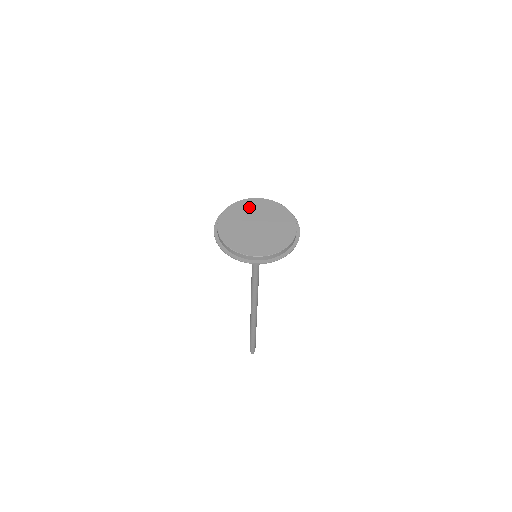
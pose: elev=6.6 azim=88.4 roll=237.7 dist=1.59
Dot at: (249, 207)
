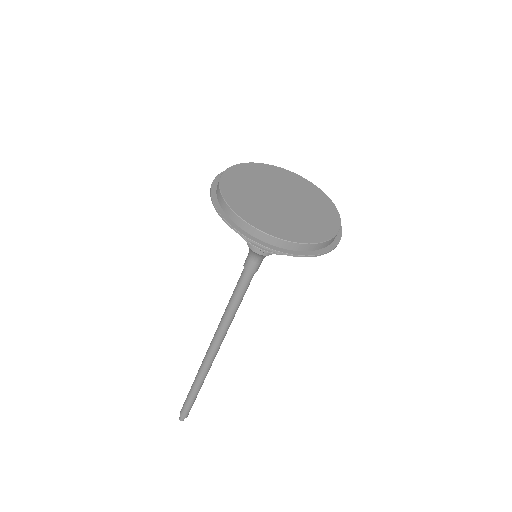
Dot at: (247, 176)
